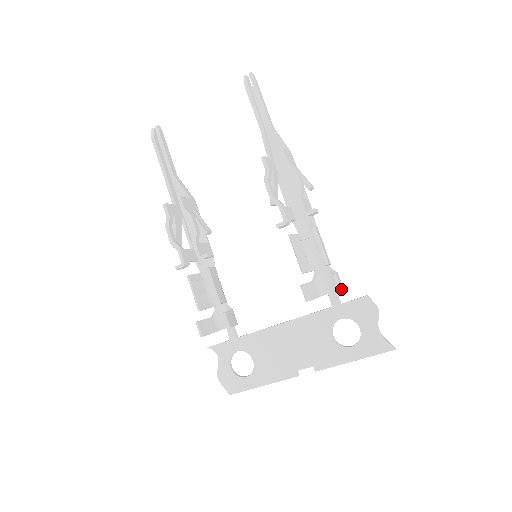
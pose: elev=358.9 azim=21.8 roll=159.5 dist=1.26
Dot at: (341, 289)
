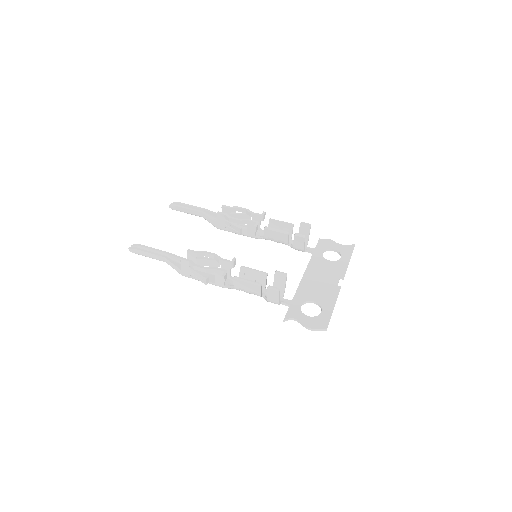
Dot at: (310, 224)
